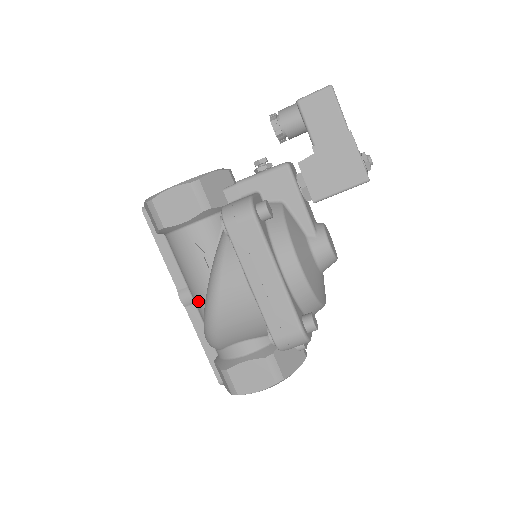
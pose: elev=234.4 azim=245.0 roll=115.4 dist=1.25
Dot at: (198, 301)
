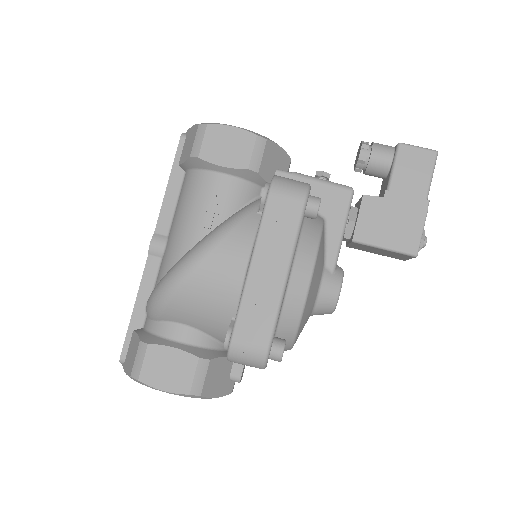
Dot at: (171, 255)
